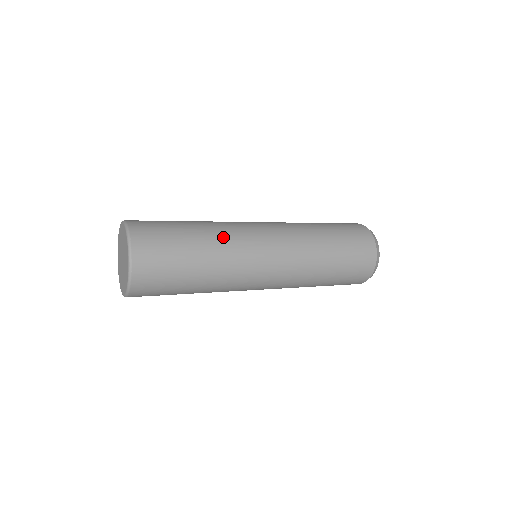
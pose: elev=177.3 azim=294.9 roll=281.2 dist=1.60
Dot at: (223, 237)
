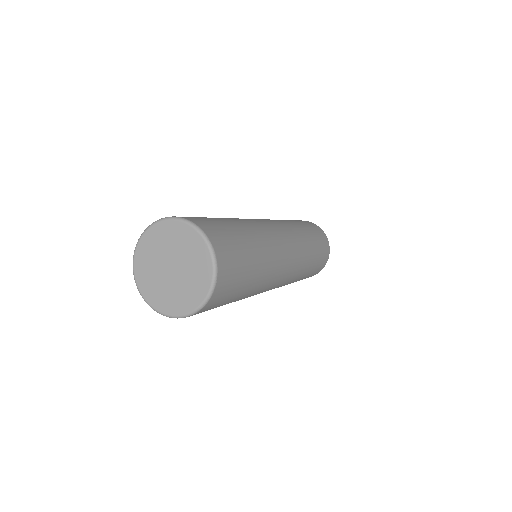
Dot at: (263, 236)
